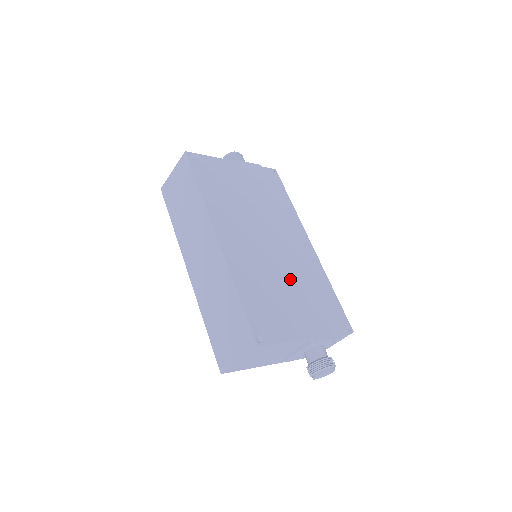
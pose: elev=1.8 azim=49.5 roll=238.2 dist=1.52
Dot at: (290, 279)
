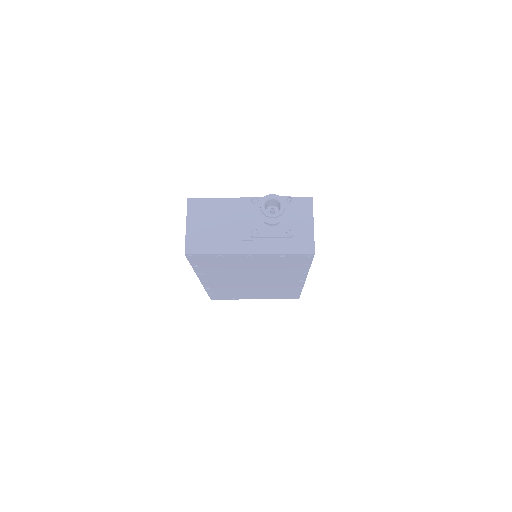
Dot at: occluded
